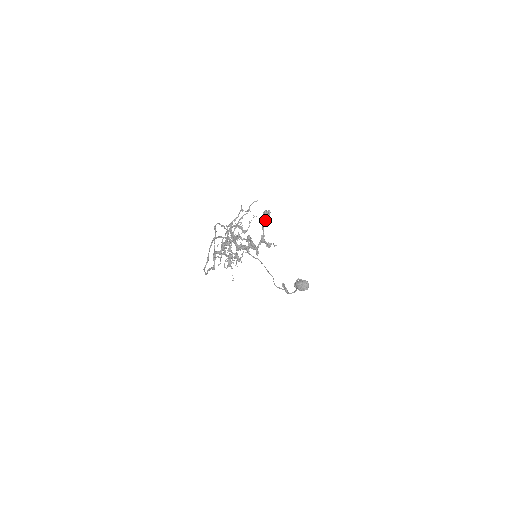
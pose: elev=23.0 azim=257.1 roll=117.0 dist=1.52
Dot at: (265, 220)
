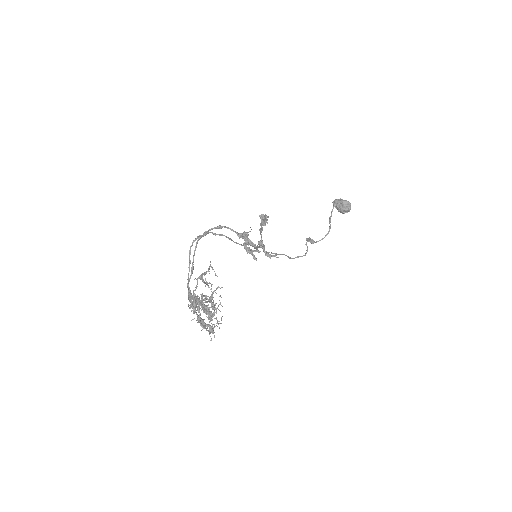
Dot at: (262, 225)
